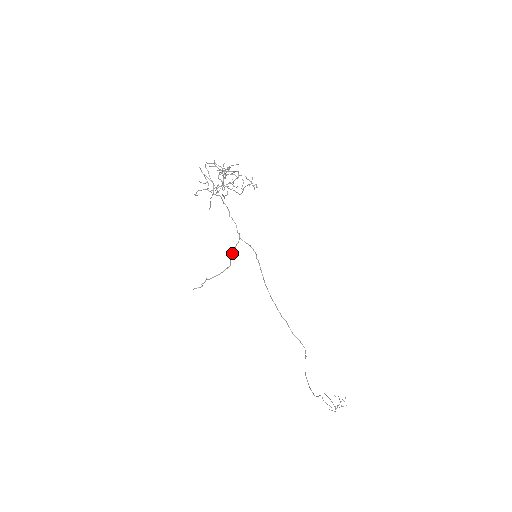
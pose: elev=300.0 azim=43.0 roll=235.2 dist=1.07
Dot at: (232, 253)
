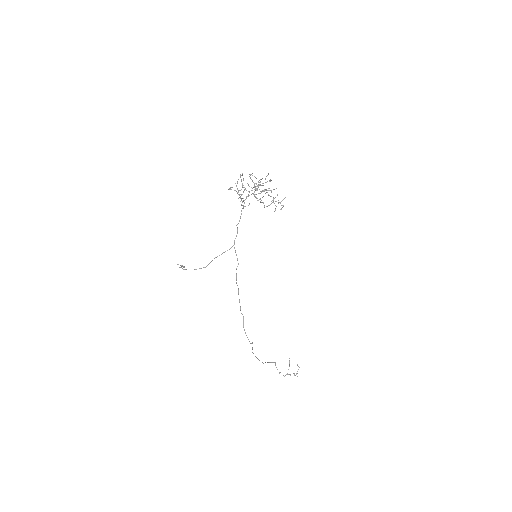
Dot at: (216, 257)
